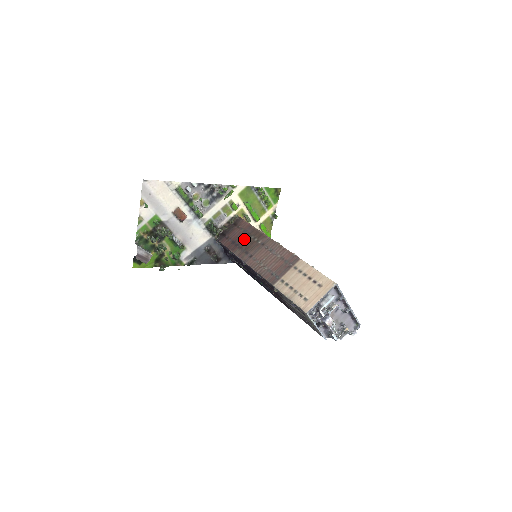
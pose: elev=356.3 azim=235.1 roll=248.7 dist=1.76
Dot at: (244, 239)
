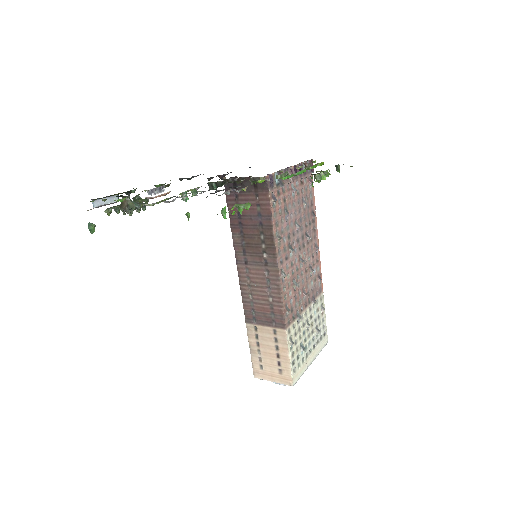
Dot at: (252, 228)
